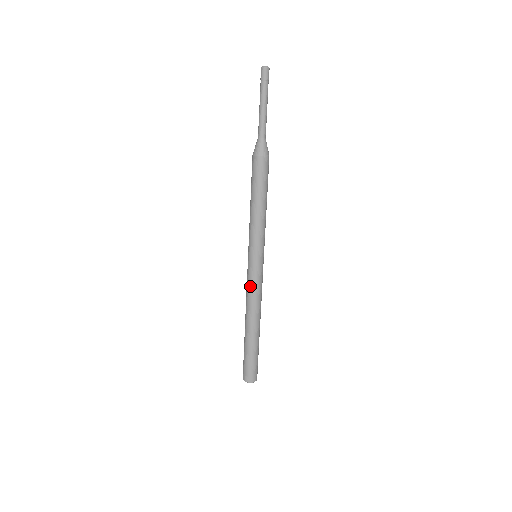
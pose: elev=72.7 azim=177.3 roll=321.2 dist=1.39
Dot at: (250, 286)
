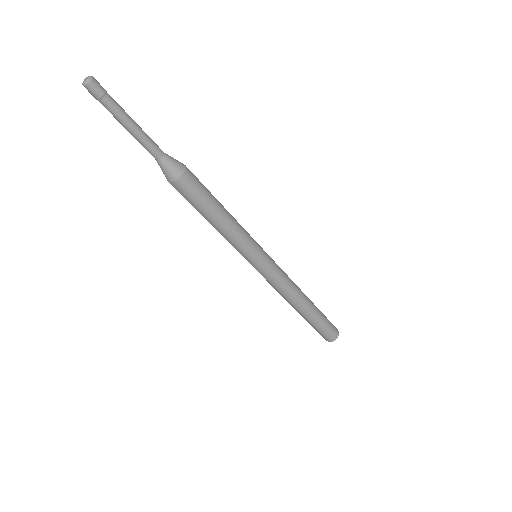
Dot at: occluded
